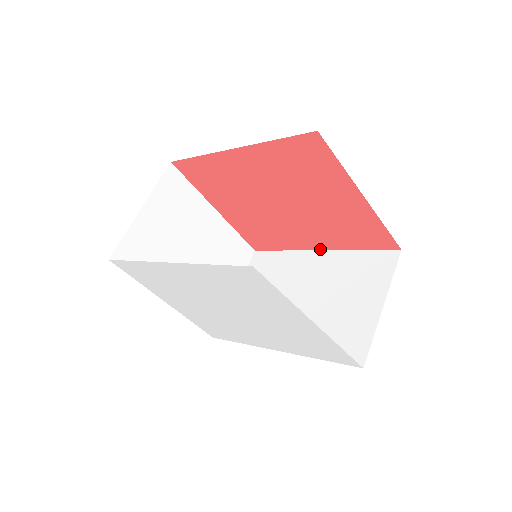
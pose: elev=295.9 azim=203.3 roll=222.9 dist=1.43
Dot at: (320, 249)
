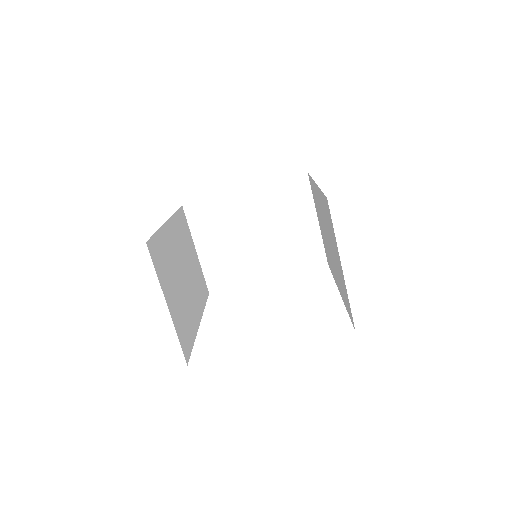
Dot at: occluded
